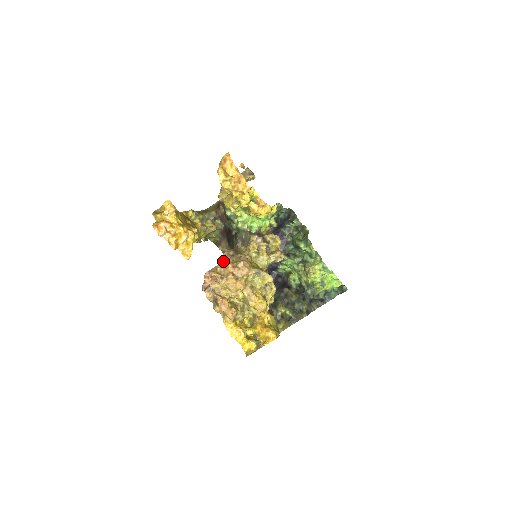
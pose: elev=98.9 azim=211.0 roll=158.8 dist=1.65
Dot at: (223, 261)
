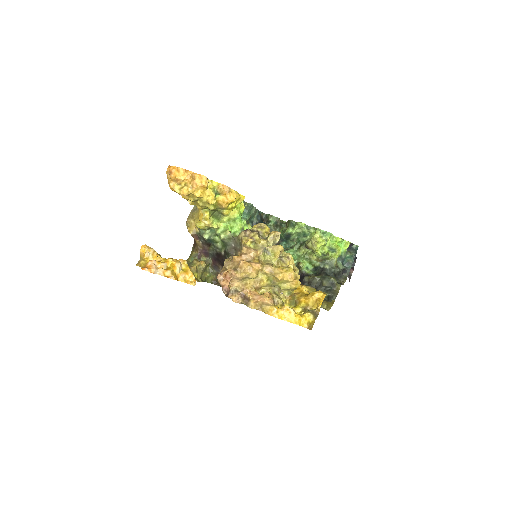
Dot at: occluded
